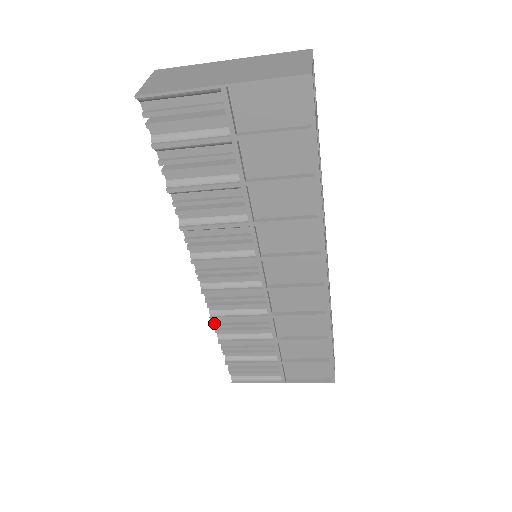
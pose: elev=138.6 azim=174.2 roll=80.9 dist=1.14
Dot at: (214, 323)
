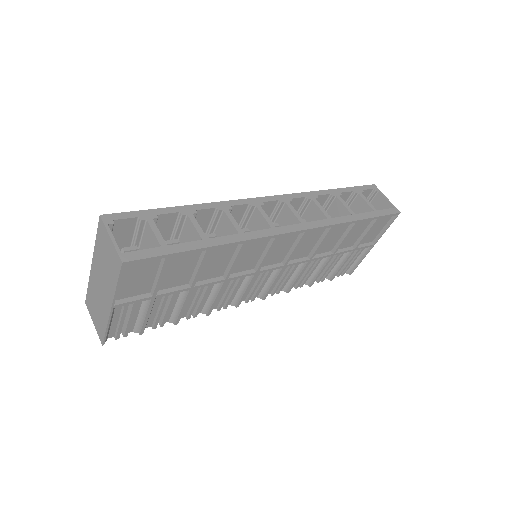
Dot at: (294, 287)
